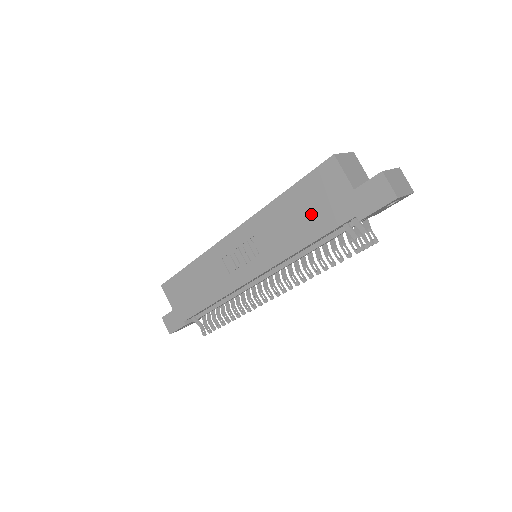
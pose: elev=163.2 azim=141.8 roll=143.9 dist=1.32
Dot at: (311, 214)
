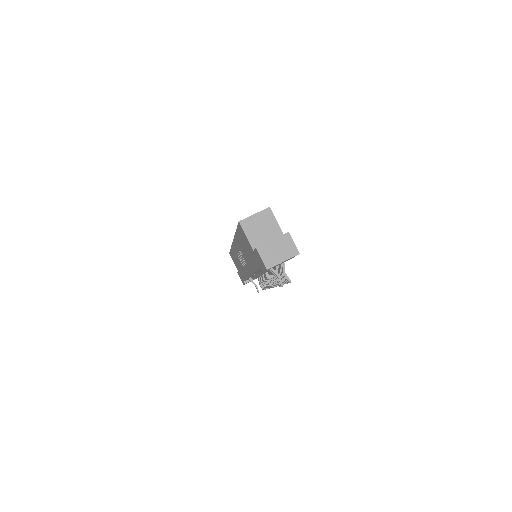
Dot at: (248, 253)
